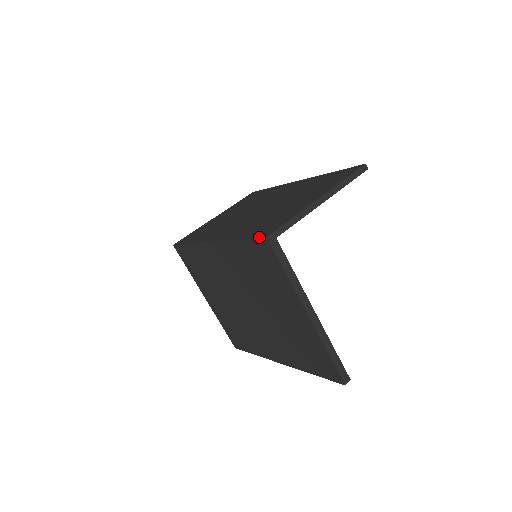
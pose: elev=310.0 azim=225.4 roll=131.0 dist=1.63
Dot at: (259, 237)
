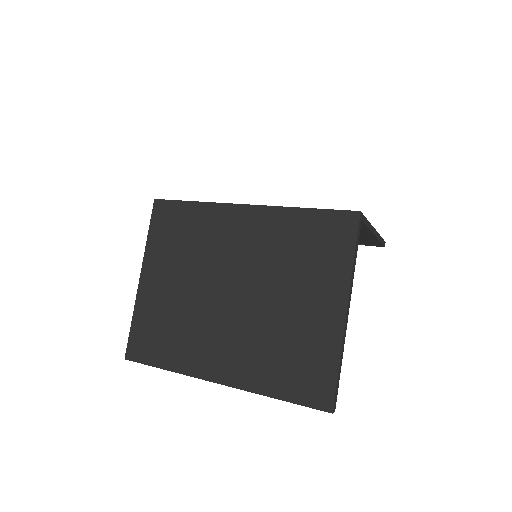
Dot at: (347, 210)
